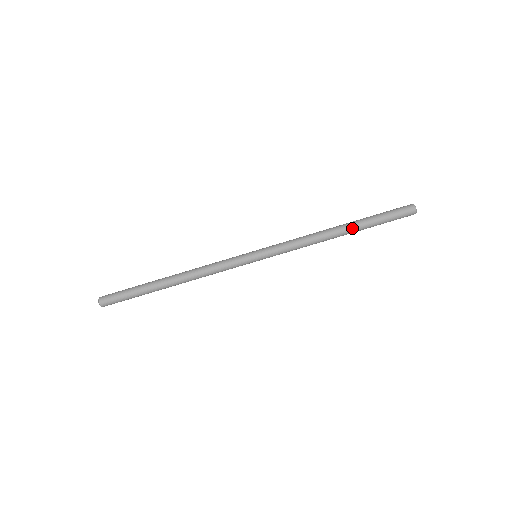
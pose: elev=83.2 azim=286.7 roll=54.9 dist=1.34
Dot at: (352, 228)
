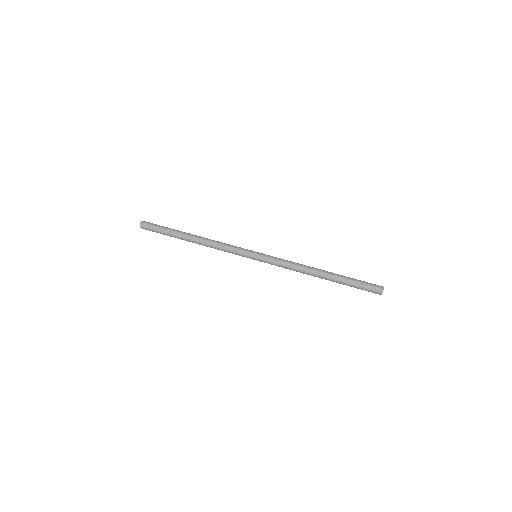
Dot at: (332, 273)
